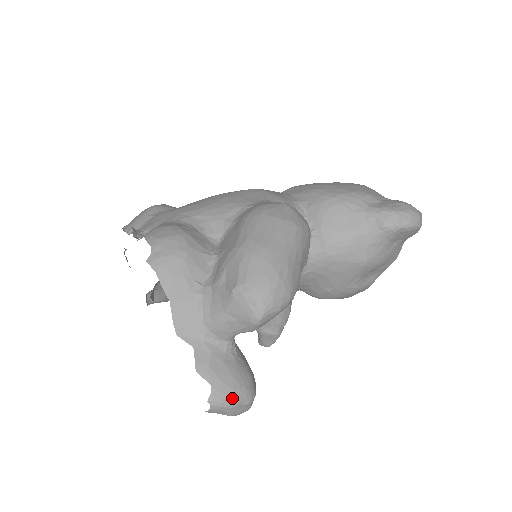
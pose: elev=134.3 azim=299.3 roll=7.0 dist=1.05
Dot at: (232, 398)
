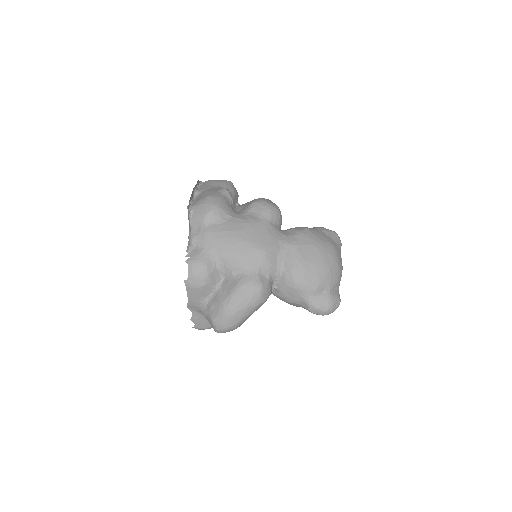
Dot at: (202, 329)
